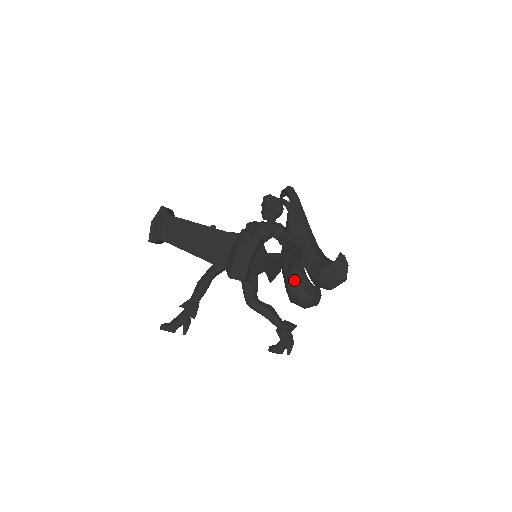
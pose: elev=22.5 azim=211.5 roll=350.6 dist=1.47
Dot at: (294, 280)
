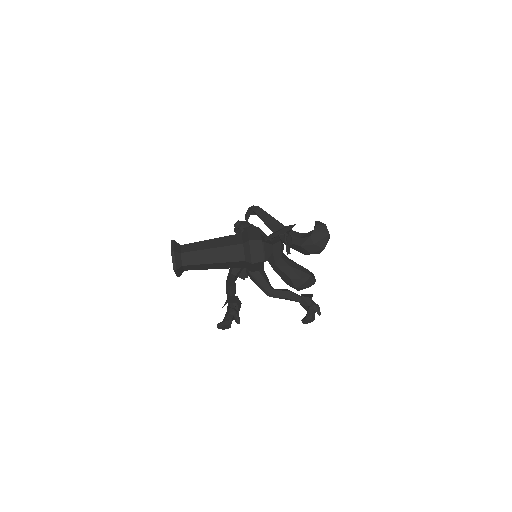
Dot at: (290, 268)
